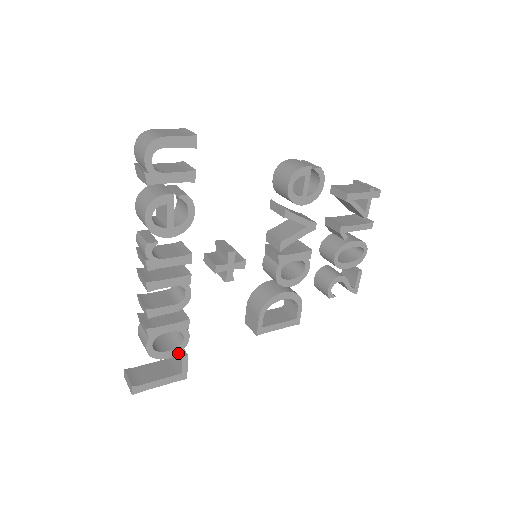
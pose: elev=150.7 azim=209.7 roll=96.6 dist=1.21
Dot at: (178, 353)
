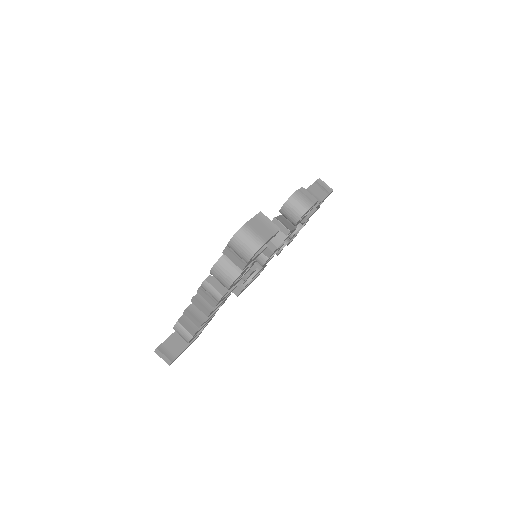
Dot at: occluded
